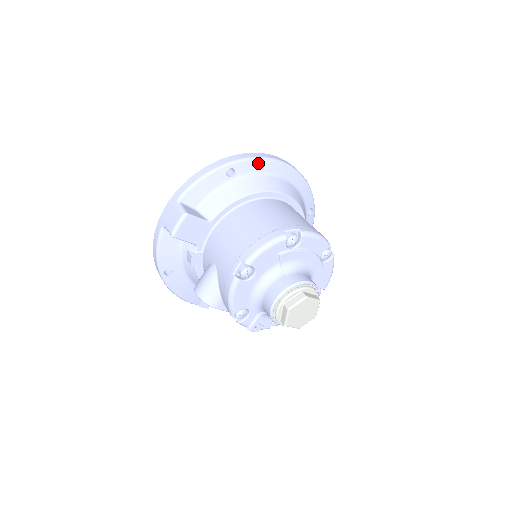
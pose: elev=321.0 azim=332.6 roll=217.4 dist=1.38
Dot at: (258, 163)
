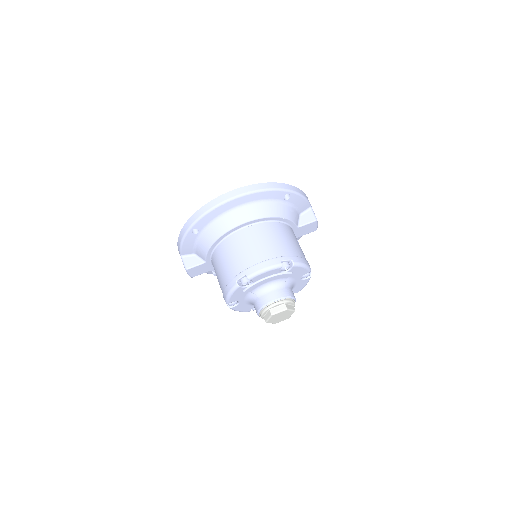
Dot at: (209, 215)
